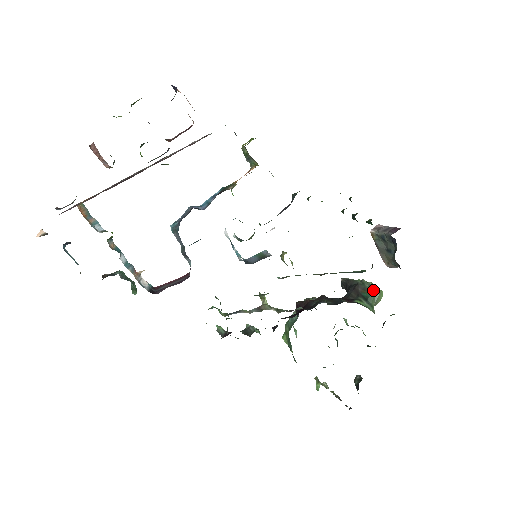
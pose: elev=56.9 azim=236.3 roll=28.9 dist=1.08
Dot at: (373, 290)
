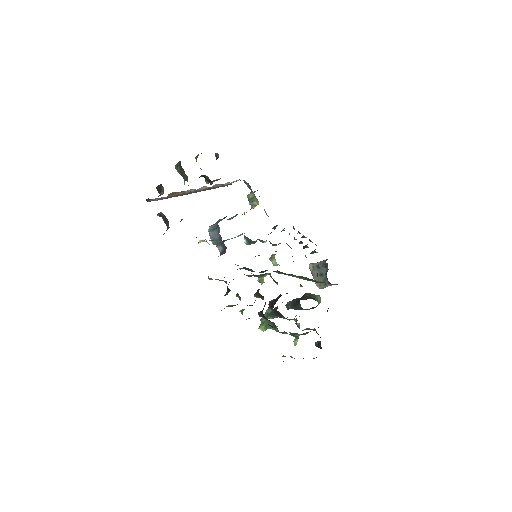
Dot at: (316, 295)
